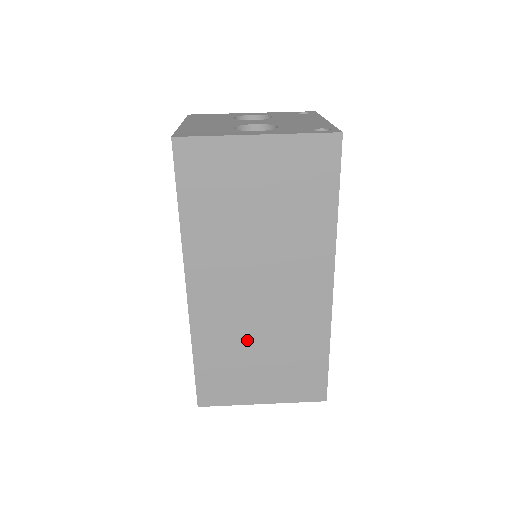
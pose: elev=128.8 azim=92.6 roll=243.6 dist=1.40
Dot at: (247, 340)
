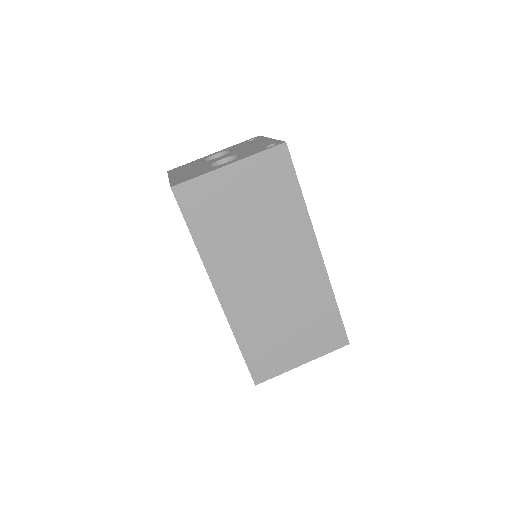
Dot at: (274, 317)
